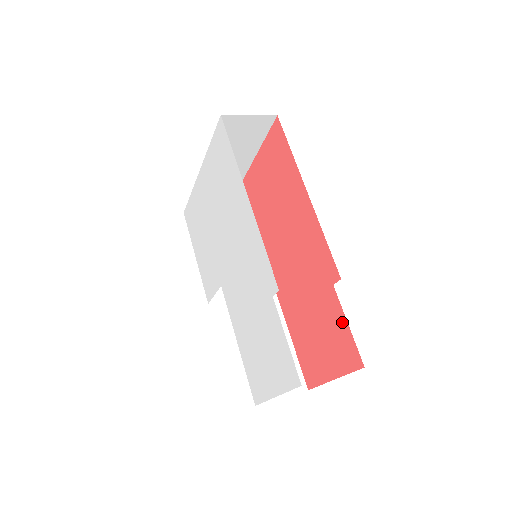
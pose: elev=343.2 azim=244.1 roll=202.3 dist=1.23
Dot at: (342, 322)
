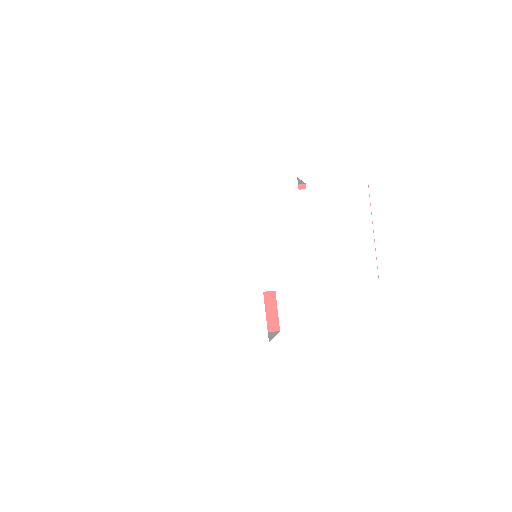
Dot at: occluded
